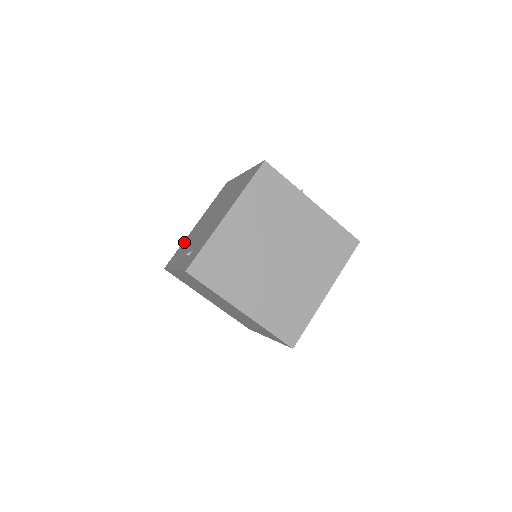
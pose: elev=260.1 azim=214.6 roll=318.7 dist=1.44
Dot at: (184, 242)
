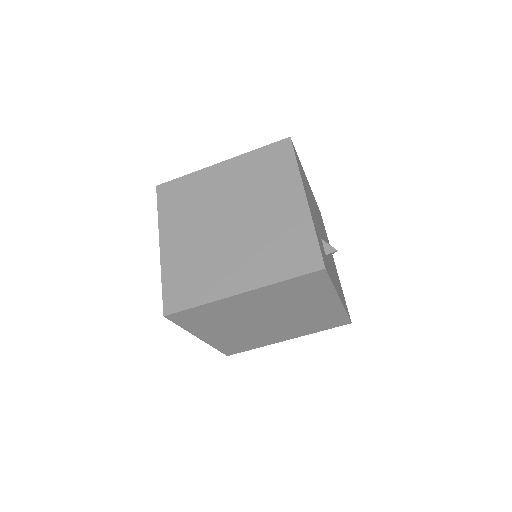
Dot at: occluded
